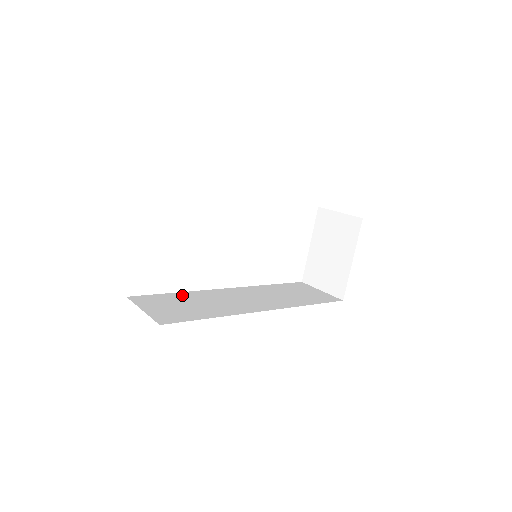
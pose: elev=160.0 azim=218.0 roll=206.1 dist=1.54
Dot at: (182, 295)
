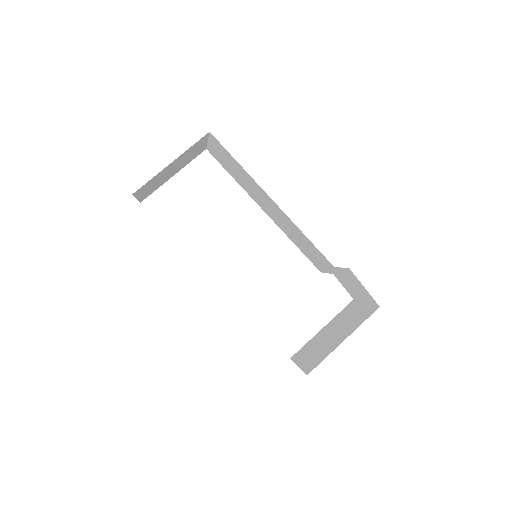
Dot at: occluded
